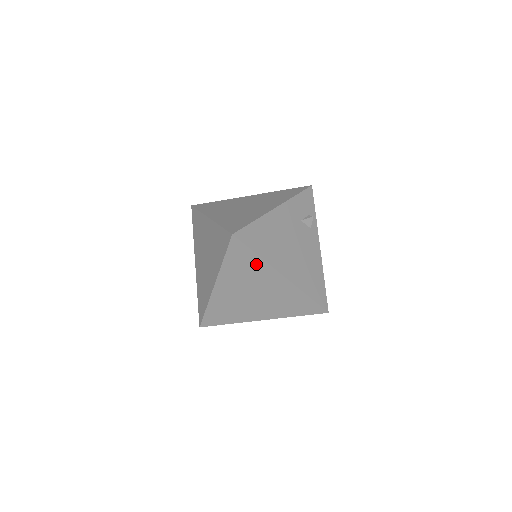
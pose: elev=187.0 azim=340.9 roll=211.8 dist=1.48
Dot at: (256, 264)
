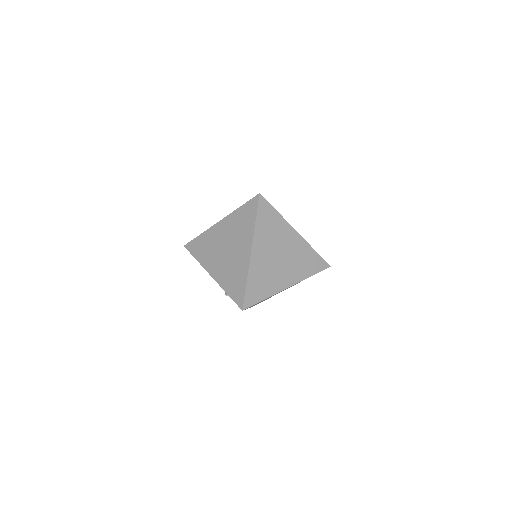
Dot at: (277, 221)
